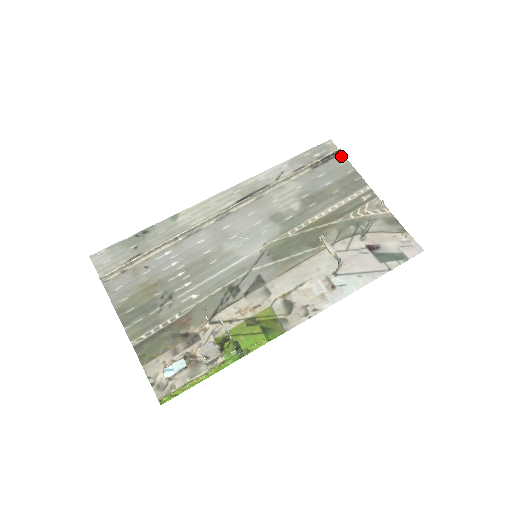
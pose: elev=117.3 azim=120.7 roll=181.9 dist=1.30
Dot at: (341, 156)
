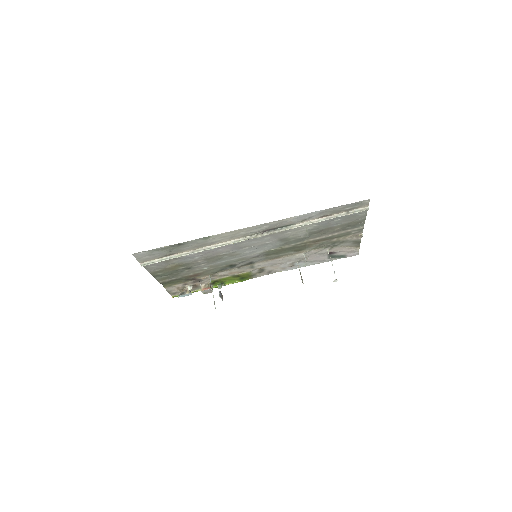
Dot at: (365, 210)
